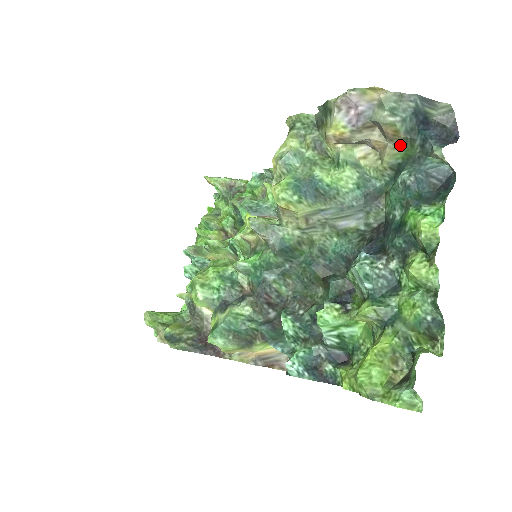
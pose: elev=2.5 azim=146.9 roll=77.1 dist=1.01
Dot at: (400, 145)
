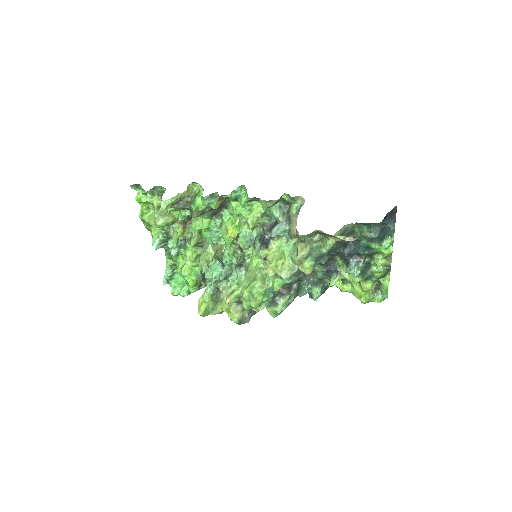
Dot at: occluded
